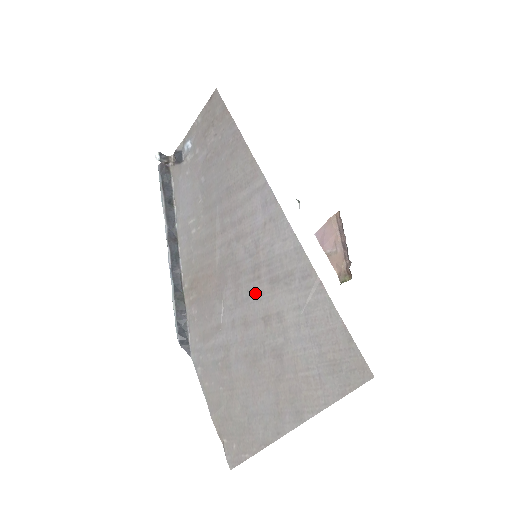
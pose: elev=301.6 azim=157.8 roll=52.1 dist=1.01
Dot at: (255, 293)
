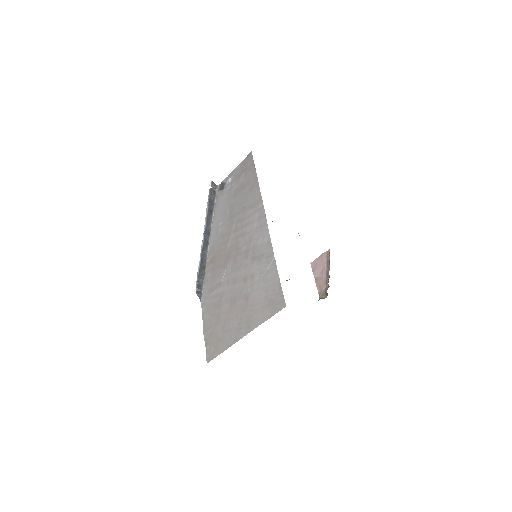
Dot at: (243, 265)
